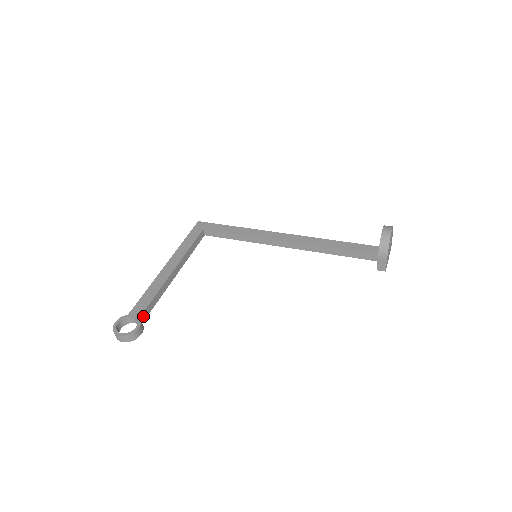
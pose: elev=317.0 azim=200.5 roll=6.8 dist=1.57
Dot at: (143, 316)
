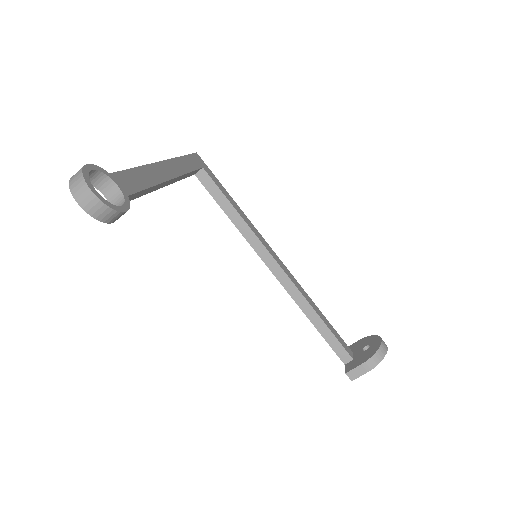
Dot at: occluded
